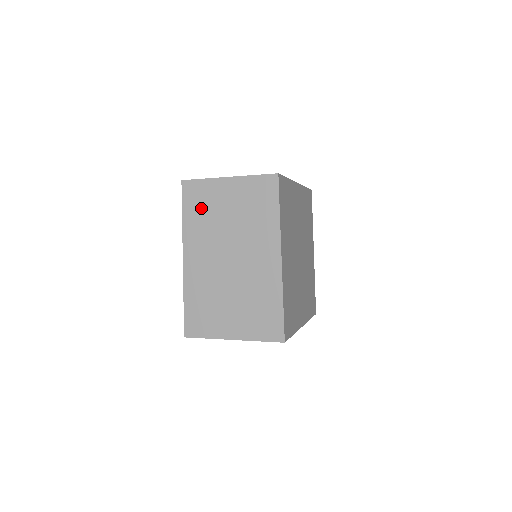
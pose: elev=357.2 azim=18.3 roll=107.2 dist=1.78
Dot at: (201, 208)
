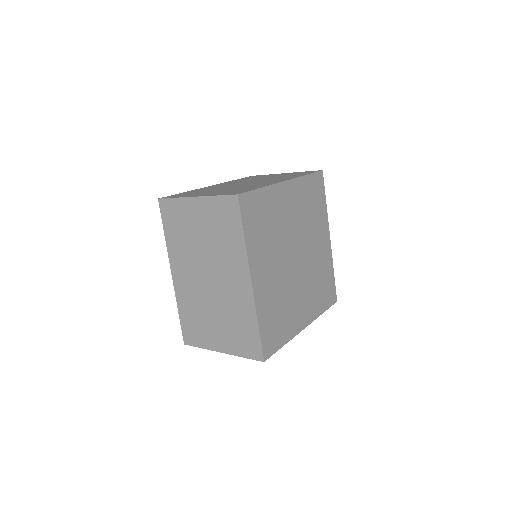
Dot at: (178, 227)
